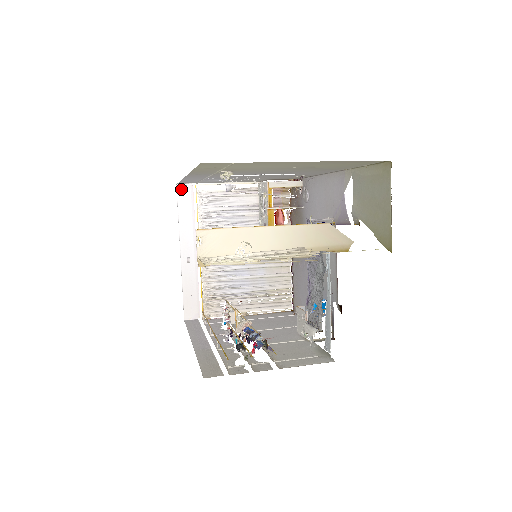
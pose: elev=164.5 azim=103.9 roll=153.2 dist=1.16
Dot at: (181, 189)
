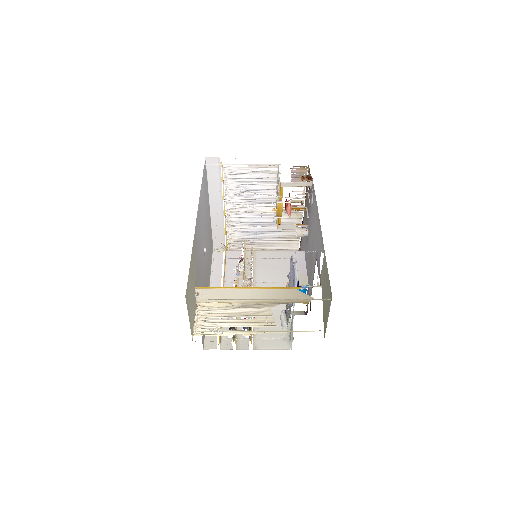
Dot at: (210, 160)
